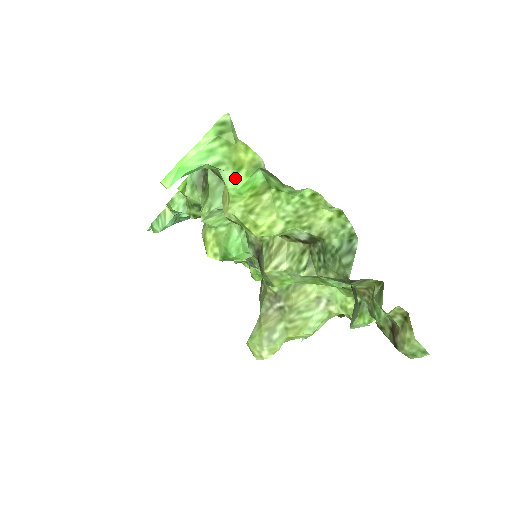
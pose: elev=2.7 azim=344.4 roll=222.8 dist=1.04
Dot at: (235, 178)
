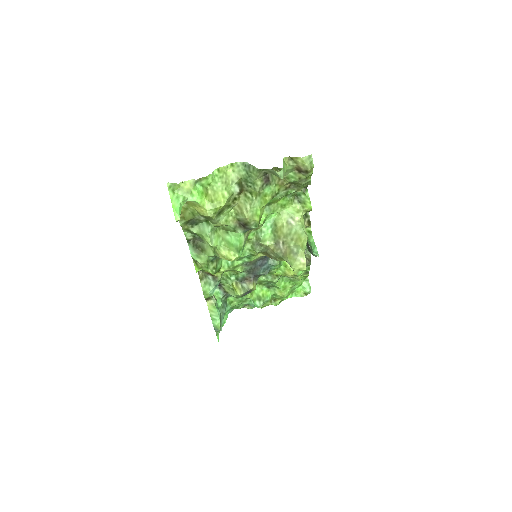
Dot at: (193, 195)
